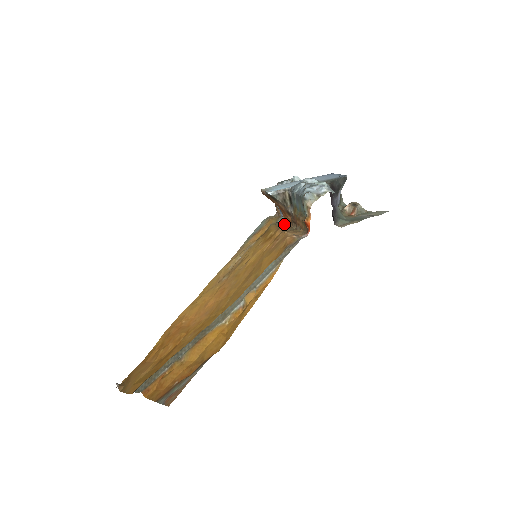
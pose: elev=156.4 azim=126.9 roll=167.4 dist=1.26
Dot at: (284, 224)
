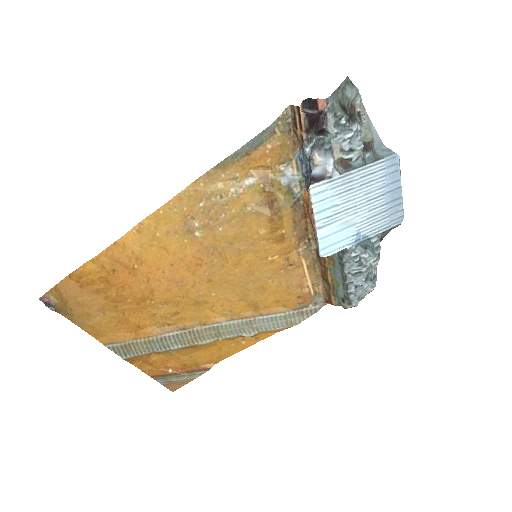
Dot at: (301, 210)
